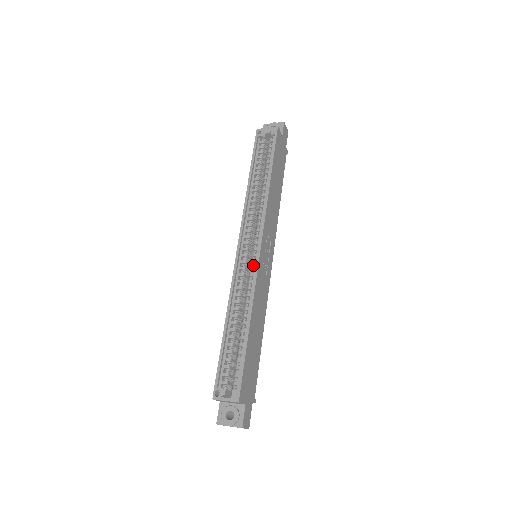
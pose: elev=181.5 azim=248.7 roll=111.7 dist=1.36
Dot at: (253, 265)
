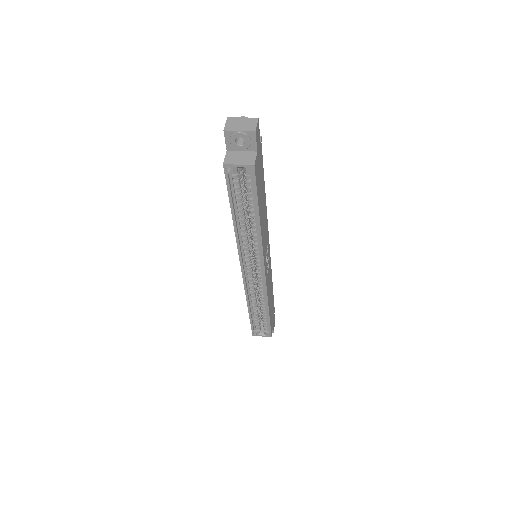
Dot at: (260, 278)
